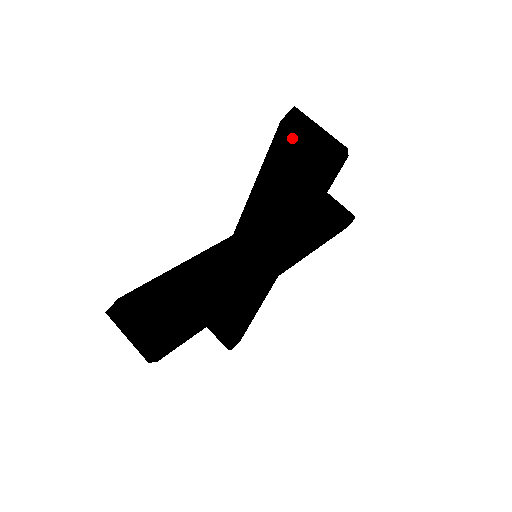
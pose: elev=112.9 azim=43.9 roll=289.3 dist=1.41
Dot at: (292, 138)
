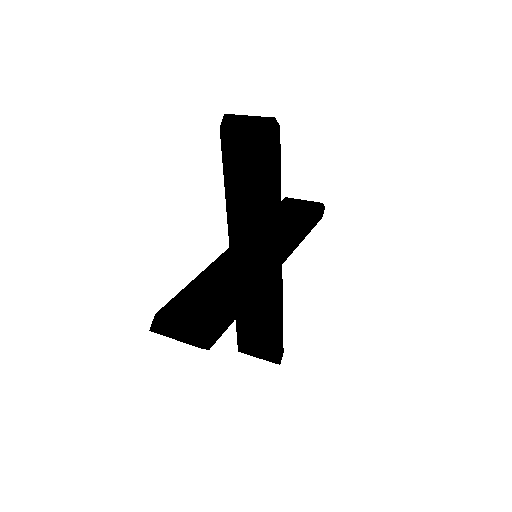
Dot at: (294, 200)
